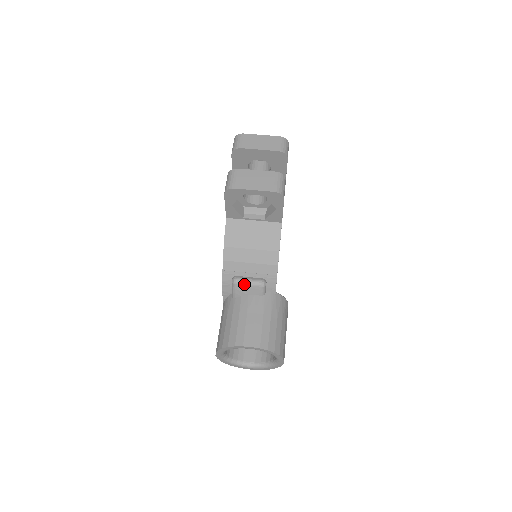
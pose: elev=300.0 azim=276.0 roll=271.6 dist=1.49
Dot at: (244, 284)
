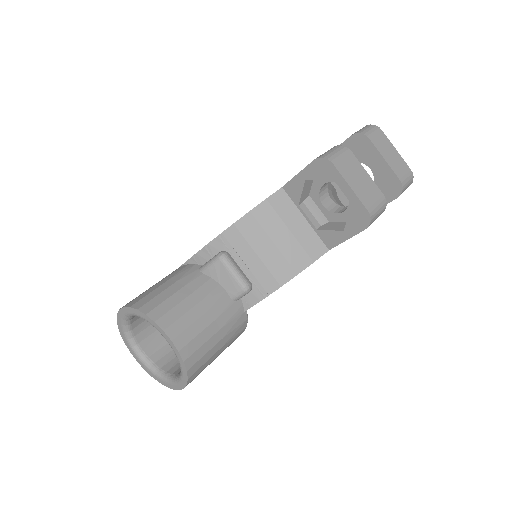
Dot at: (229, 269)
